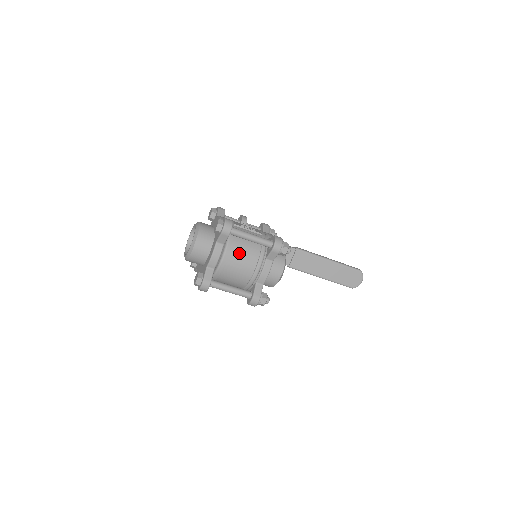
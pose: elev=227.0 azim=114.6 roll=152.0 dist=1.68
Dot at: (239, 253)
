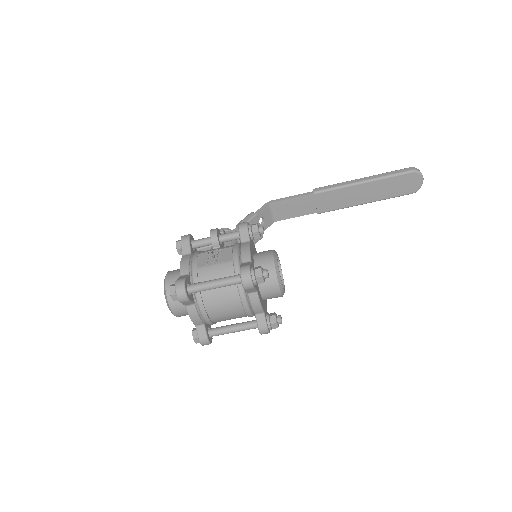
Dot at: (215, 302)
